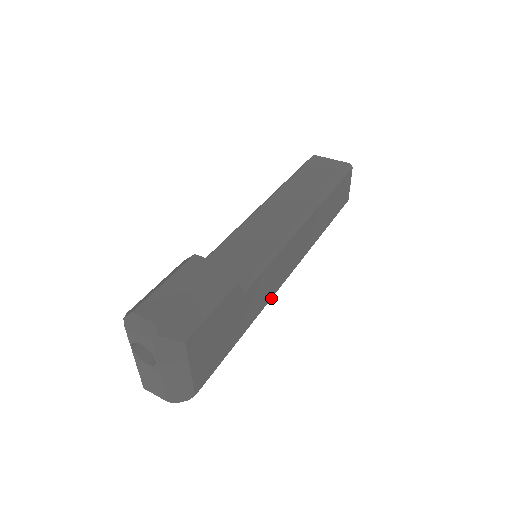
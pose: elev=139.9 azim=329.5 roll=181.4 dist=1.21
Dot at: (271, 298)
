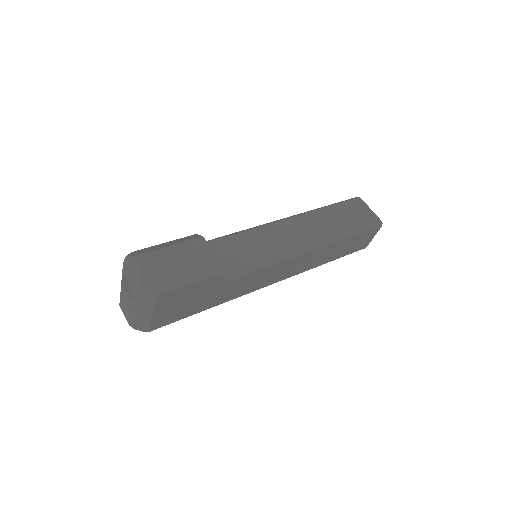
Dot at: occluded
